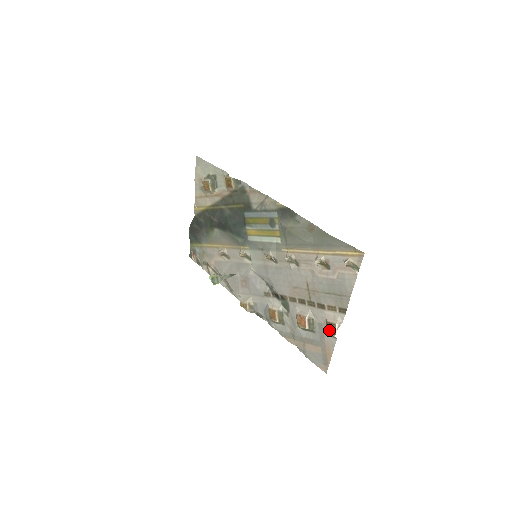
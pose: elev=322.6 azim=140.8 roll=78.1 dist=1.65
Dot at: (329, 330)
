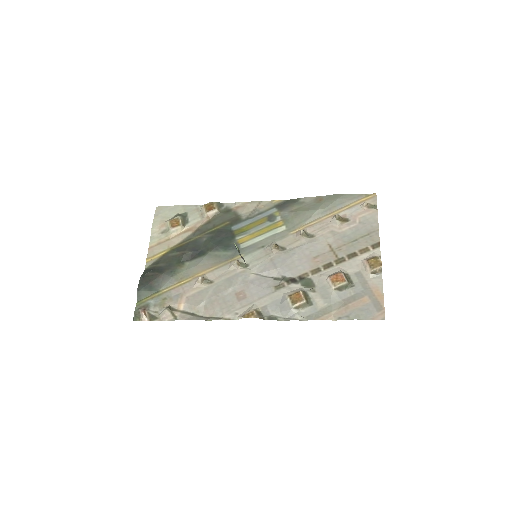
Dot at: (373, 265)
